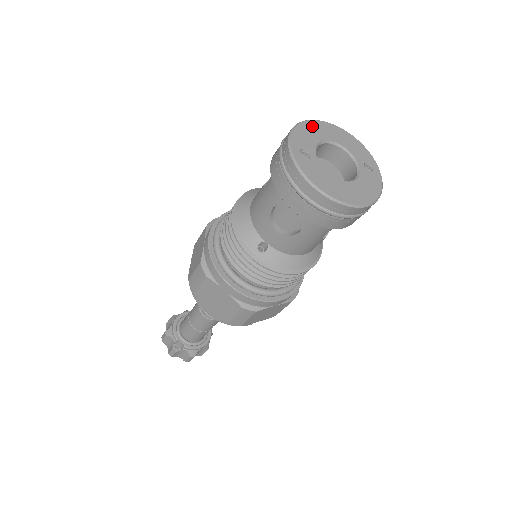
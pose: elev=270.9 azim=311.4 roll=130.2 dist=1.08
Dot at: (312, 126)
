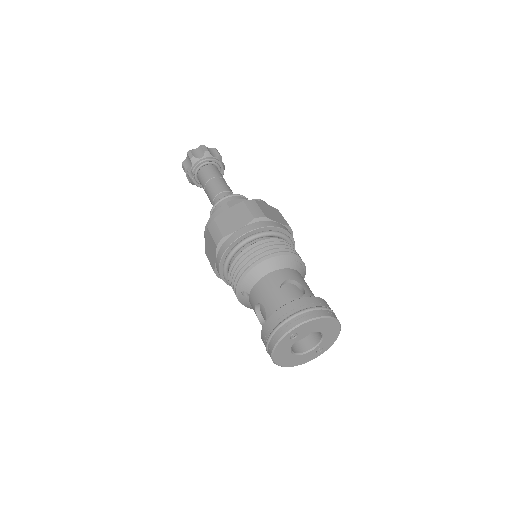
Dot at: (324, 322)
